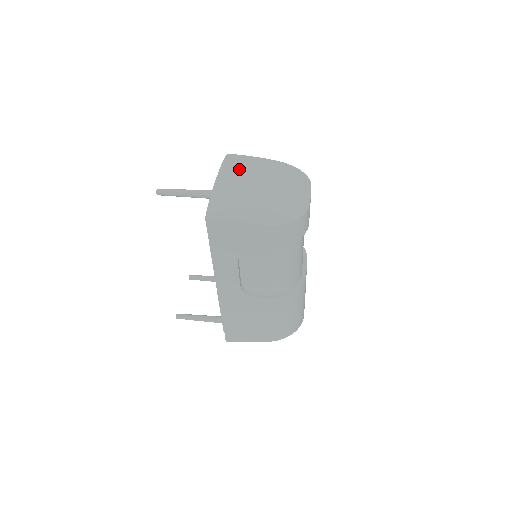
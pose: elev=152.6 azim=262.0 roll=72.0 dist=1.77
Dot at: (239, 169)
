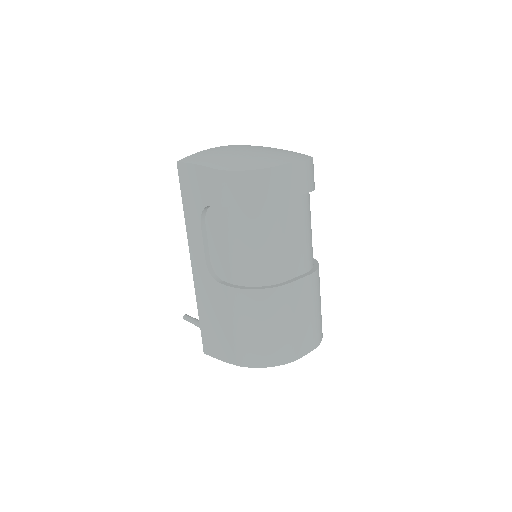
Dot at: occluded
